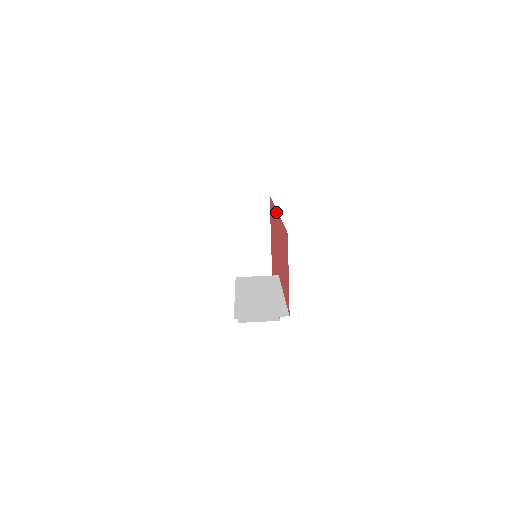
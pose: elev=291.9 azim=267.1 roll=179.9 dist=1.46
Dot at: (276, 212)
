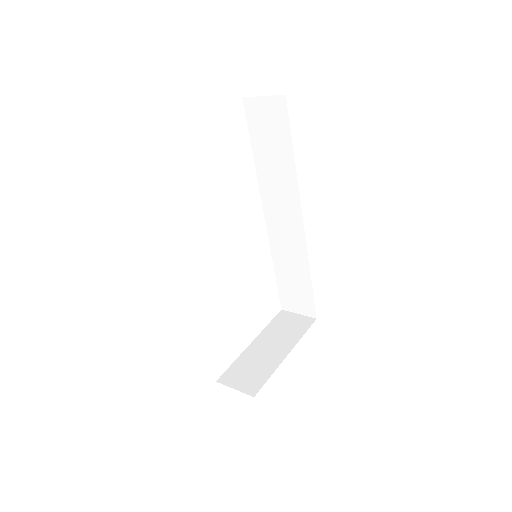
Dot at: (301, 223)
